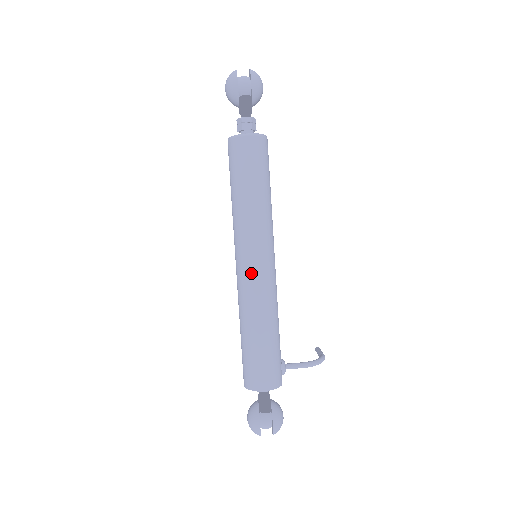
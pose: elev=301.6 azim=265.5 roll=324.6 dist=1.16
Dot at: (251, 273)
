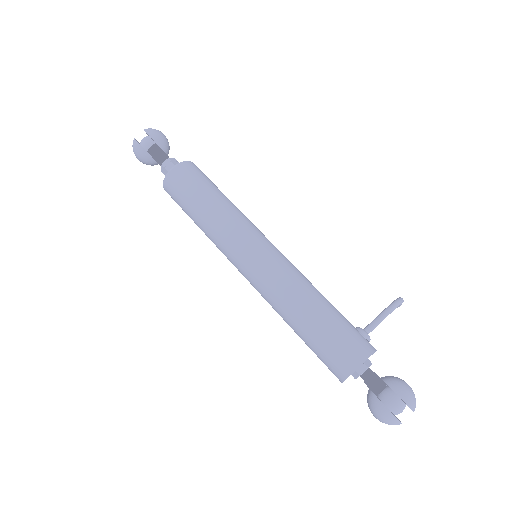
Dot at: (257, 268)
